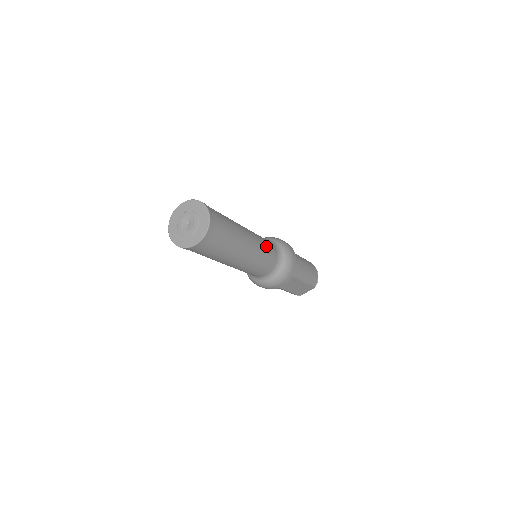
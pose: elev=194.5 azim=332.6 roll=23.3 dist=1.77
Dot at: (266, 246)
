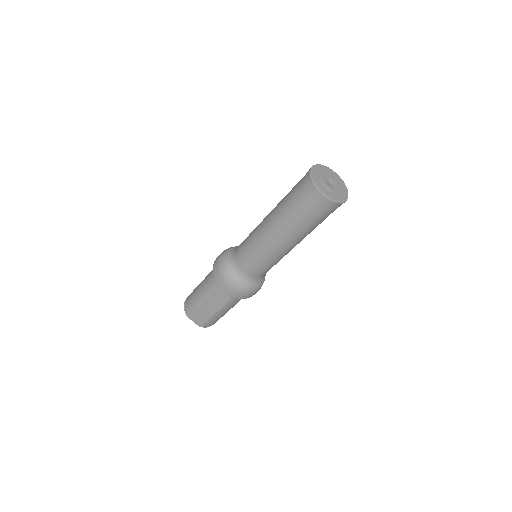
Dot at: occluded
